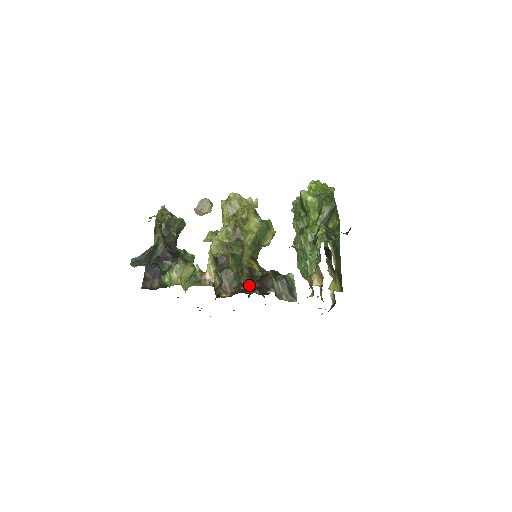
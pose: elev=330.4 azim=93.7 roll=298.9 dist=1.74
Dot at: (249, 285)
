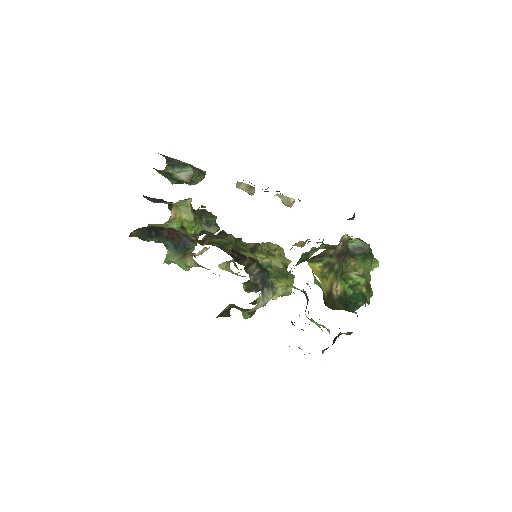
Dot at: occluded
